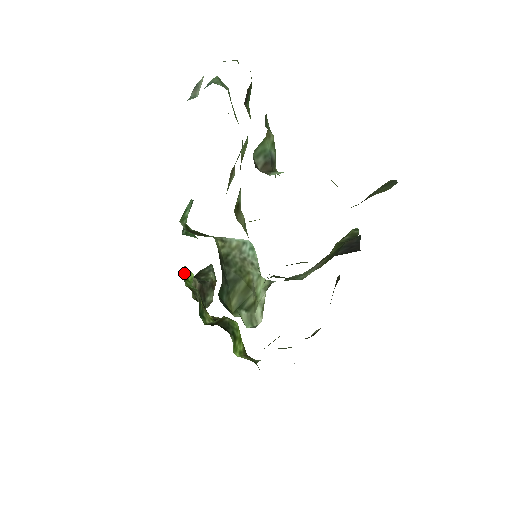
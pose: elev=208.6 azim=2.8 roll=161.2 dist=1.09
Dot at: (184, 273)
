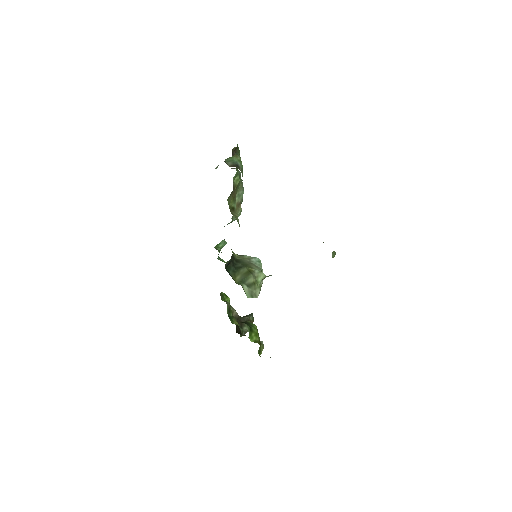
Dot at: (222, 295)
